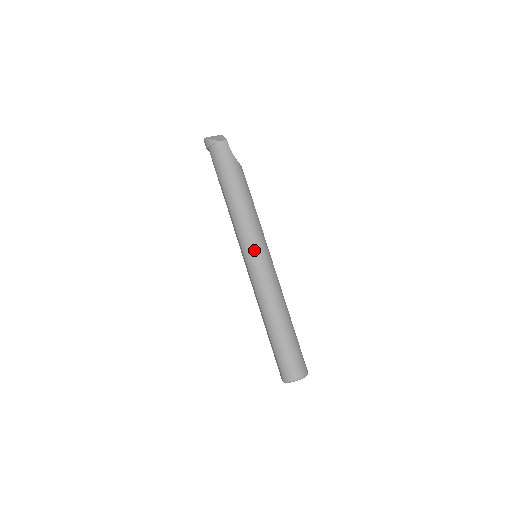
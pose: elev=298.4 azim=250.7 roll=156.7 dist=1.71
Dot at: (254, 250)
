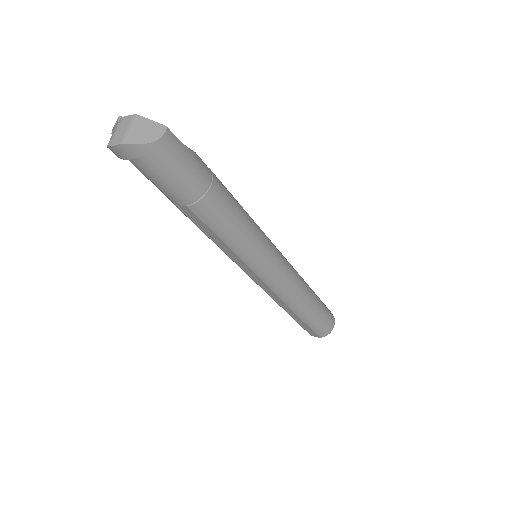
Dot at: (268, 258)
